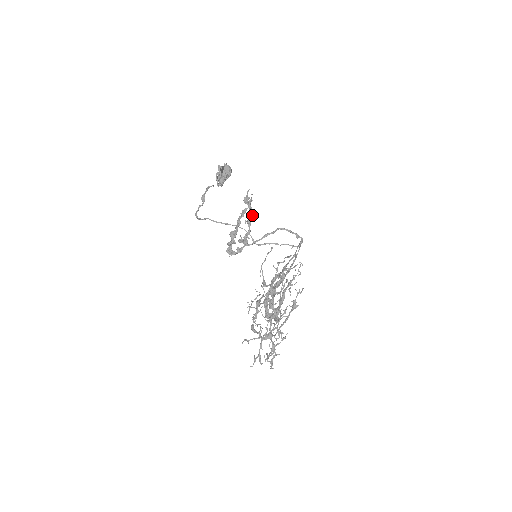
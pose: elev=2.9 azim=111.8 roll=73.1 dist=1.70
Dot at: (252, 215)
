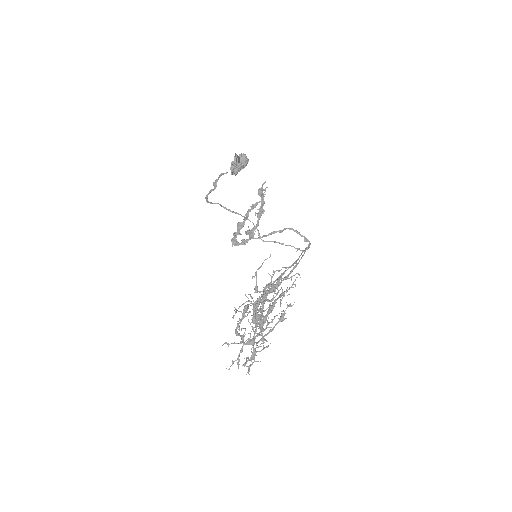
Dot at: (263, 209)
